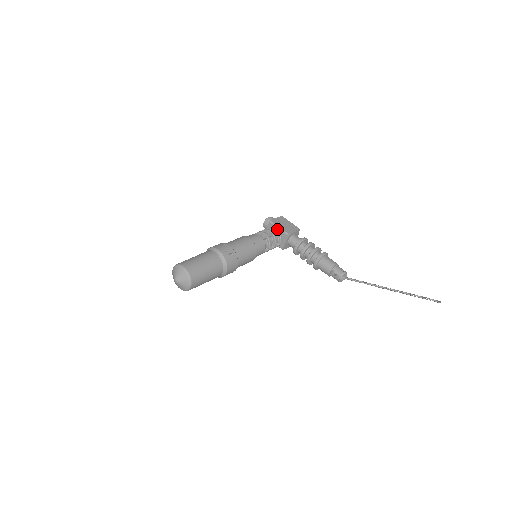
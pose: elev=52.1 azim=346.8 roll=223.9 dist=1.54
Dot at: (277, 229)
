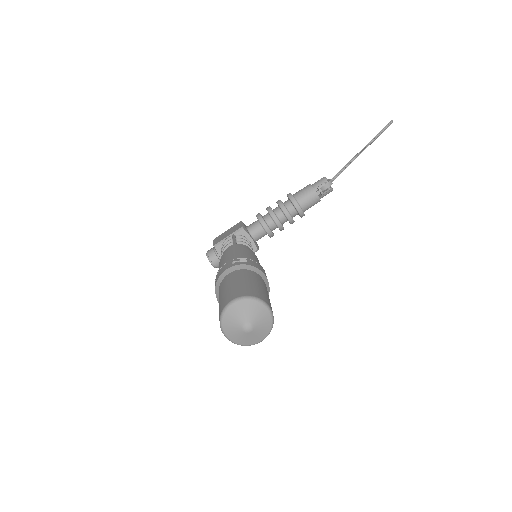
Dot at: (230, 236)
